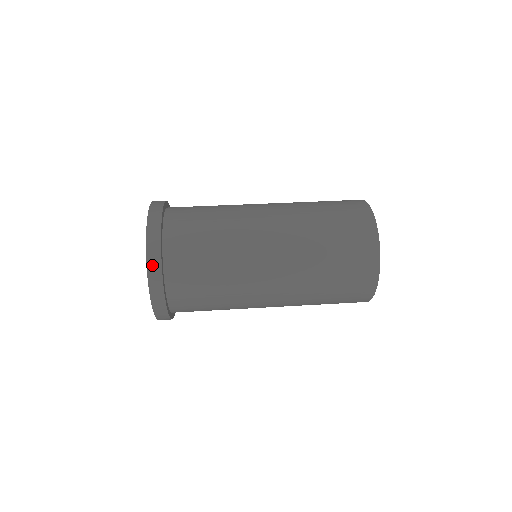
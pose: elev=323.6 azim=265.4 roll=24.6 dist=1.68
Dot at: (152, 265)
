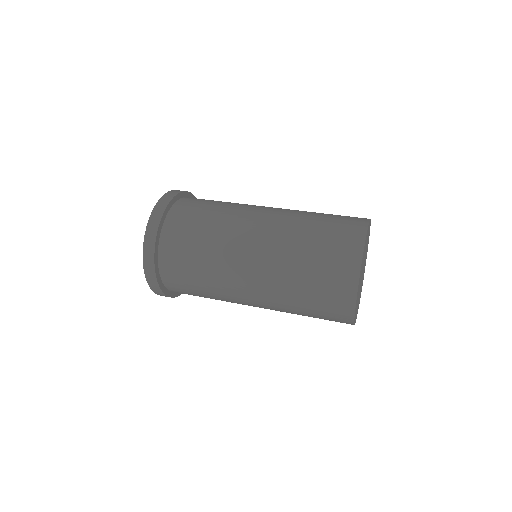
Dot at: (147, 259)
